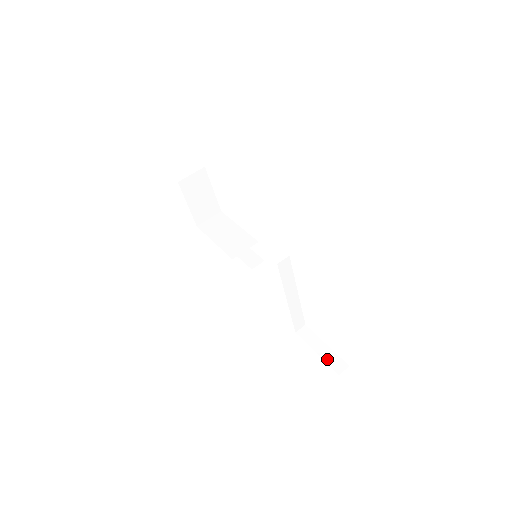
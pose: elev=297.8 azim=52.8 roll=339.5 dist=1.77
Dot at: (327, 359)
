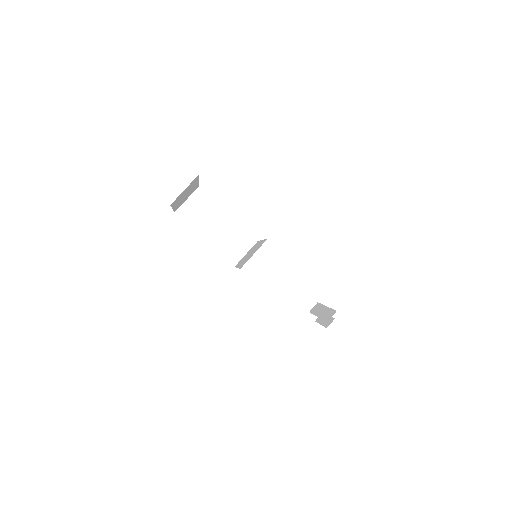
Dot at: (304, 308)
